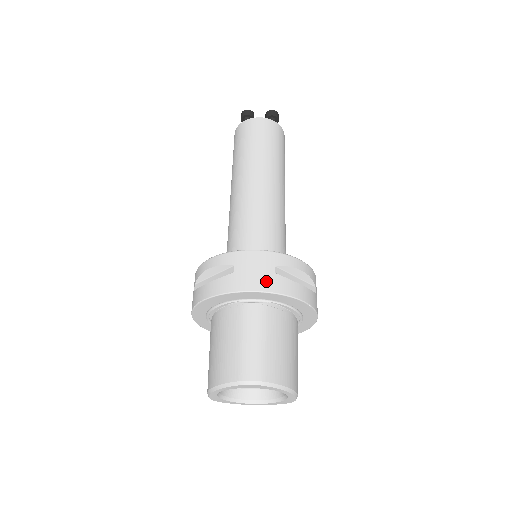
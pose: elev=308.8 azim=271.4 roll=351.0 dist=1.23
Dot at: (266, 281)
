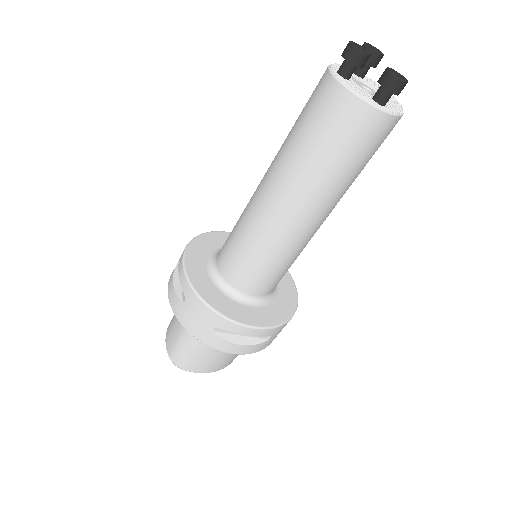
Dot at: (200, 332)
